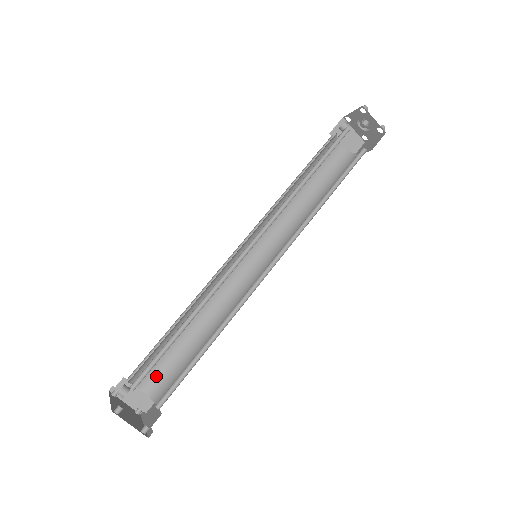
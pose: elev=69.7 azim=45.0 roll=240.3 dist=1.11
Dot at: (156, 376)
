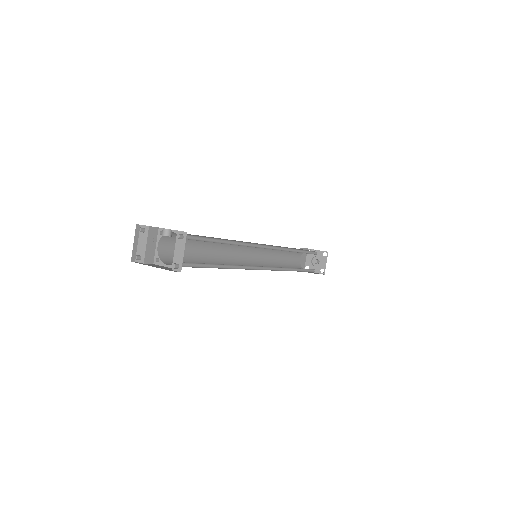
Dot at: (170, 250)
